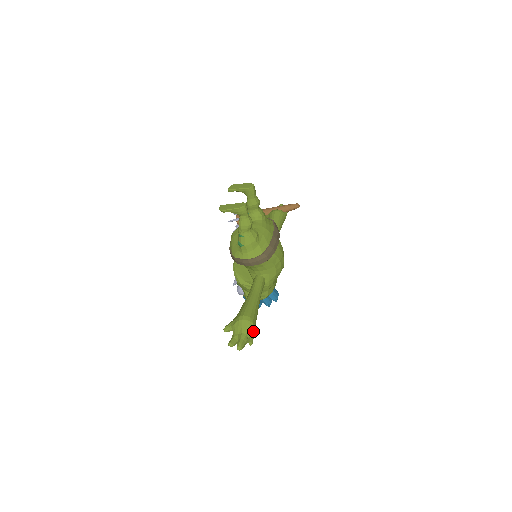
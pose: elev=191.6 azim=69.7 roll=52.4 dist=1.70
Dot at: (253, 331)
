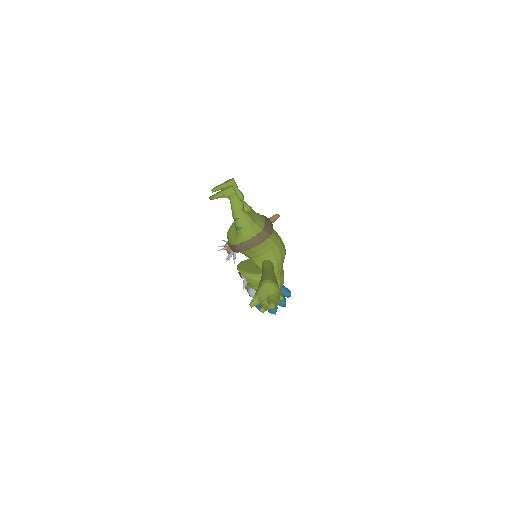
Dot at: (279, 290)
